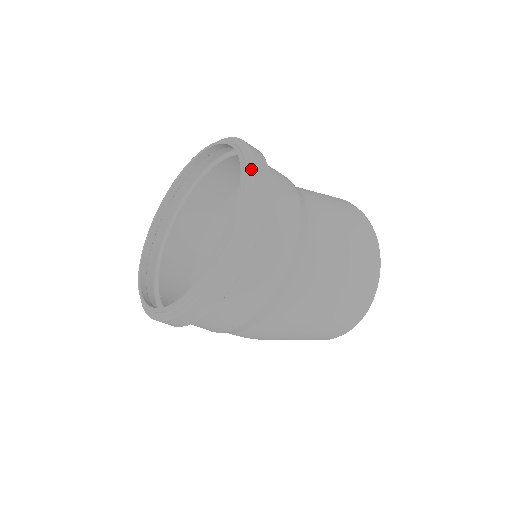
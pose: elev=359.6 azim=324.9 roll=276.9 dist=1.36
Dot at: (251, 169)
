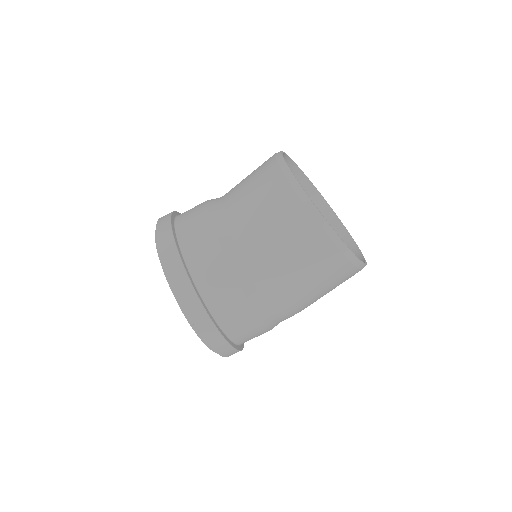
Dot at: (189, 317)
